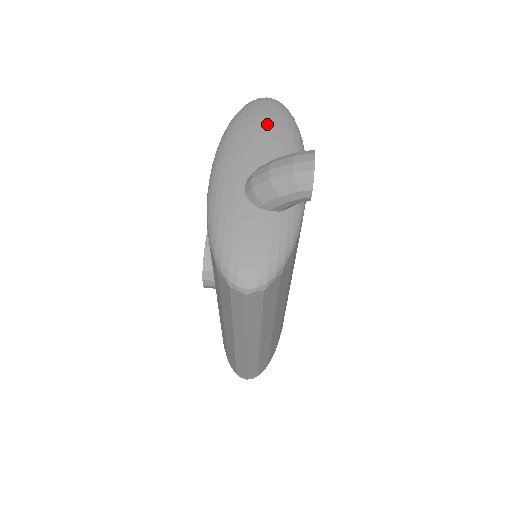
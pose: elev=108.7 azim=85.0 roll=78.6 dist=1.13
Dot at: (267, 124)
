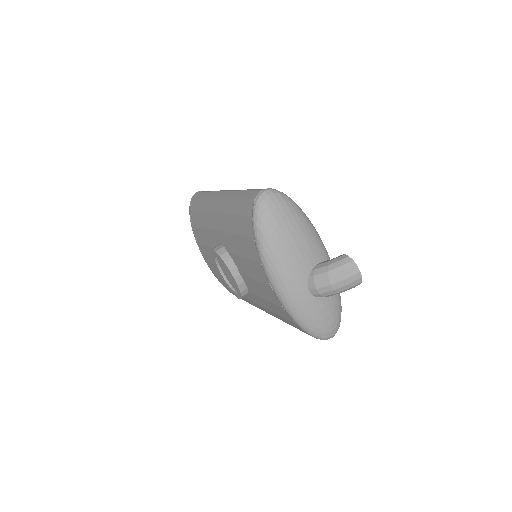
Dot at: (291, 230)
